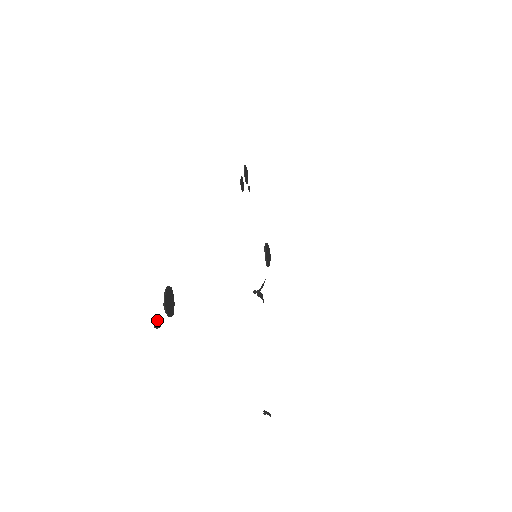
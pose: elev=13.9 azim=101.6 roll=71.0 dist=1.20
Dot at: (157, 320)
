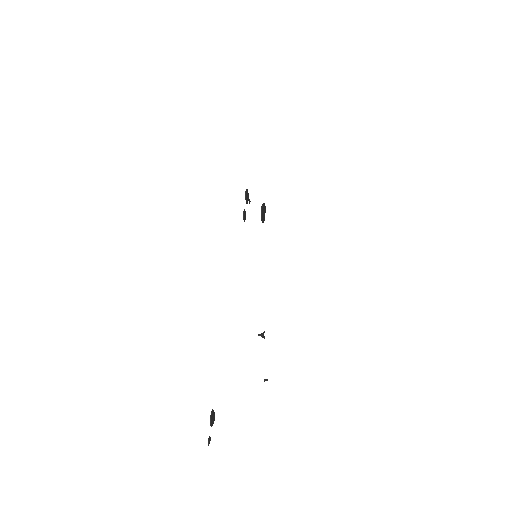
Dot at: (209, 441)
